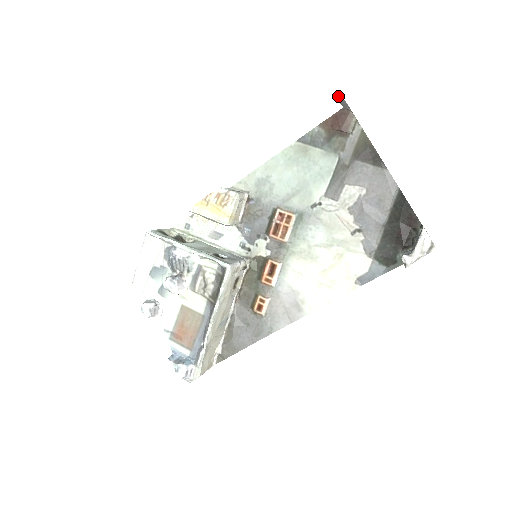
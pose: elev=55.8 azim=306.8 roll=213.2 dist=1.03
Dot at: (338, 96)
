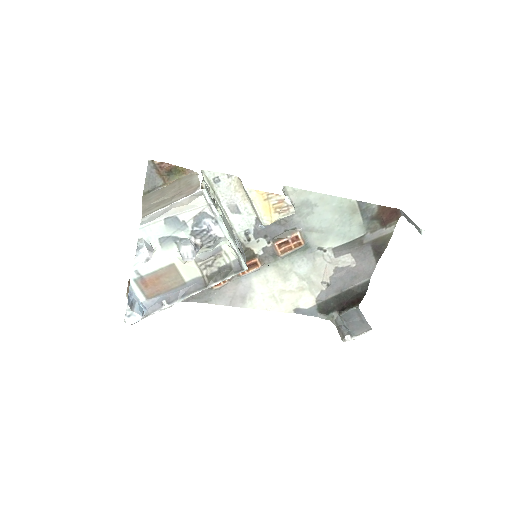
Dot at: (422, 231)
